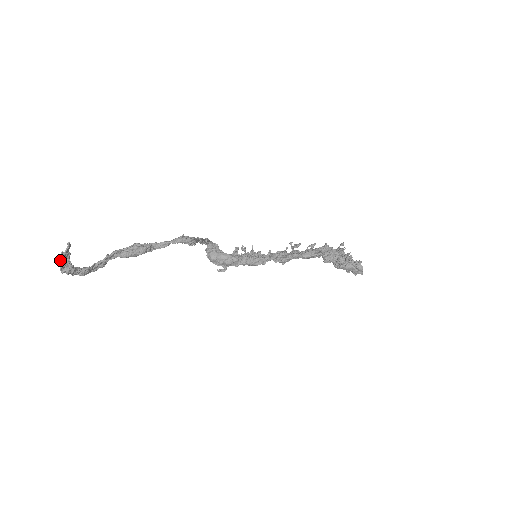
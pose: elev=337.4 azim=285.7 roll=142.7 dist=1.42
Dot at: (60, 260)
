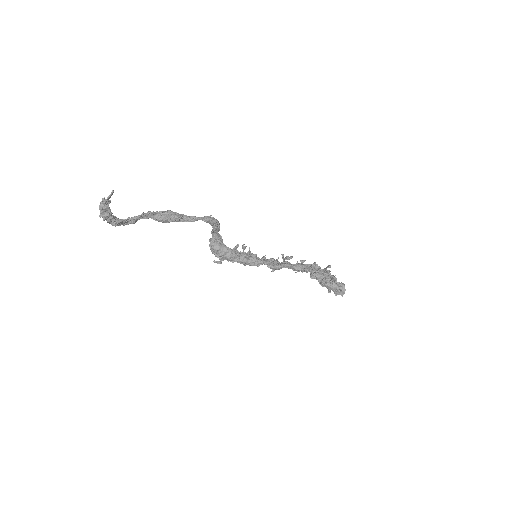
Dot at: (100, 205)
